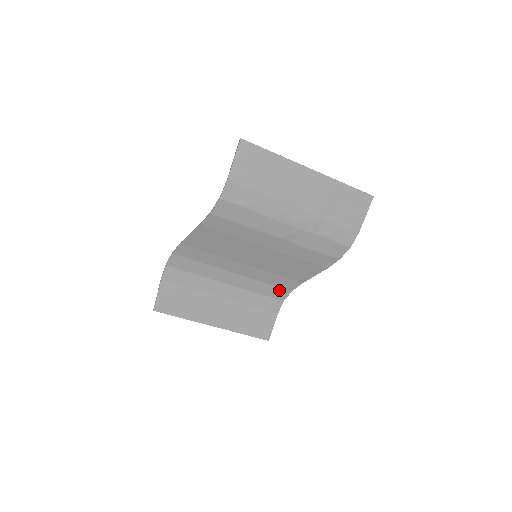
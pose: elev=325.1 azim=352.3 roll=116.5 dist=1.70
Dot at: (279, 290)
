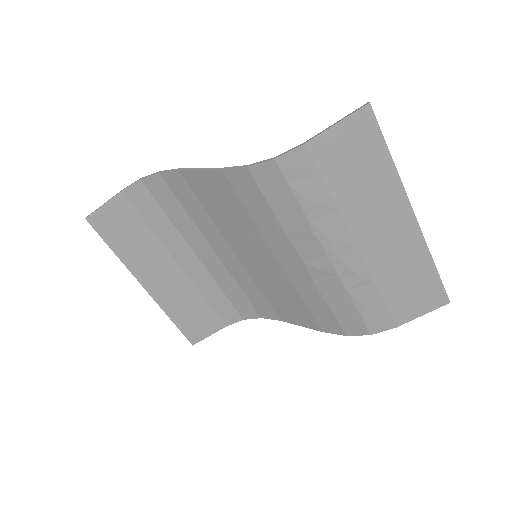
Dot at: (248, 306)
